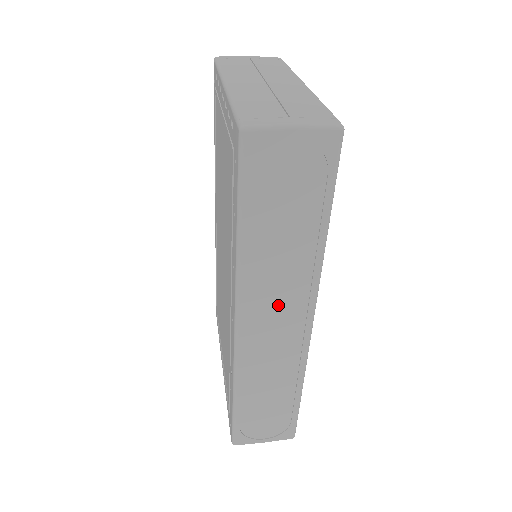
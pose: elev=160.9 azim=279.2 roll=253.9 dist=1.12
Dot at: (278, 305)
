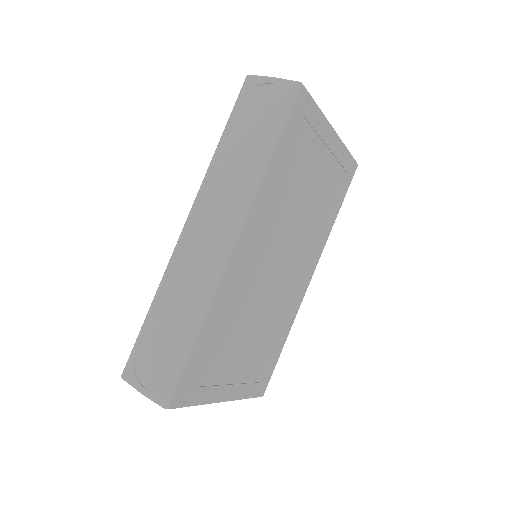
Dot at: (218, 214)
